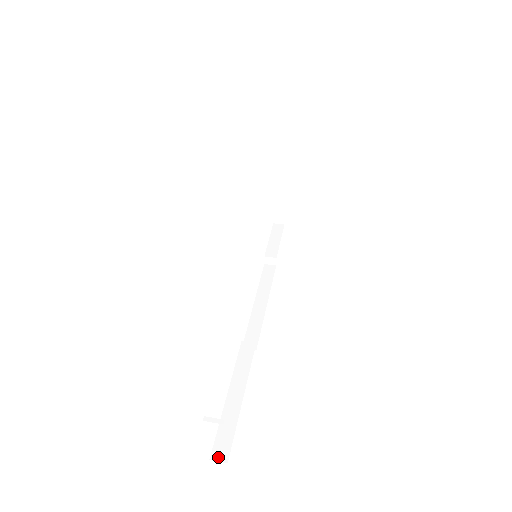
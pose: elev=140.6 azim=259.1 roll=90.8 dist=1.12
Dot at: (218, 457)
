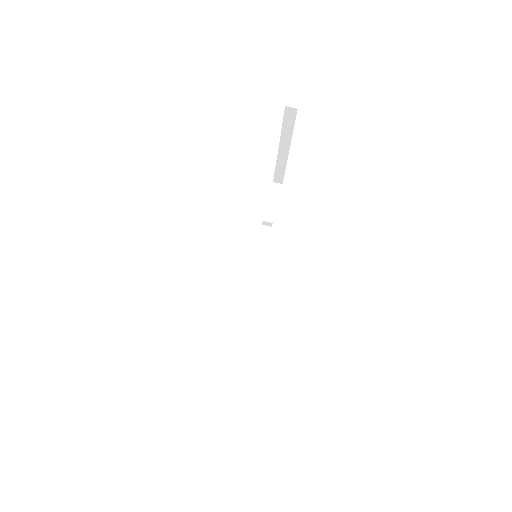
Dot at: (222, 394)
